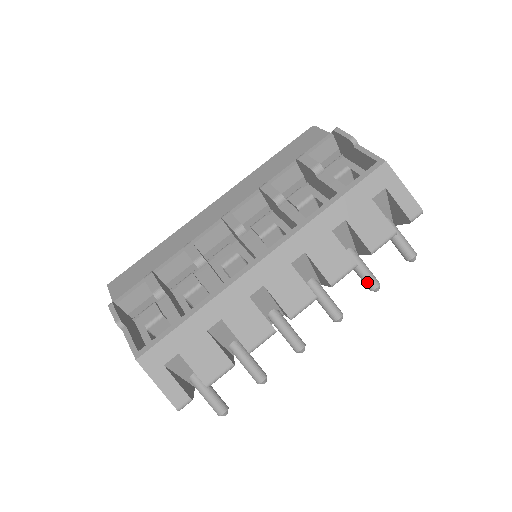
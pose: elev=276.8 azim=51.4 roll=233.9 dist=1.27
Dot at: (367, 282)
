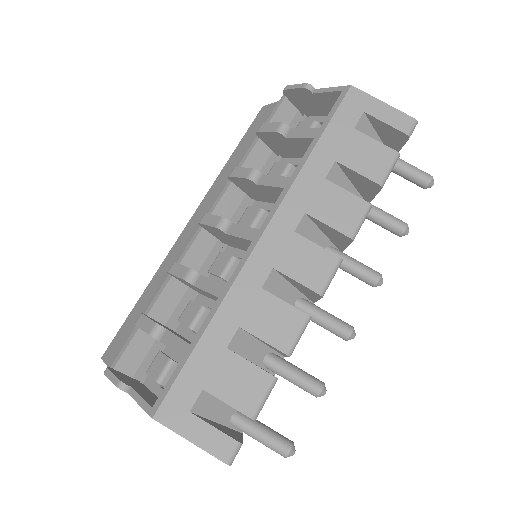
Dot at: (392, 227)
